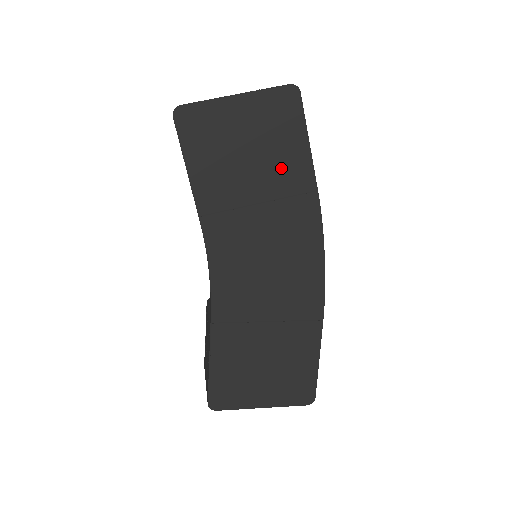
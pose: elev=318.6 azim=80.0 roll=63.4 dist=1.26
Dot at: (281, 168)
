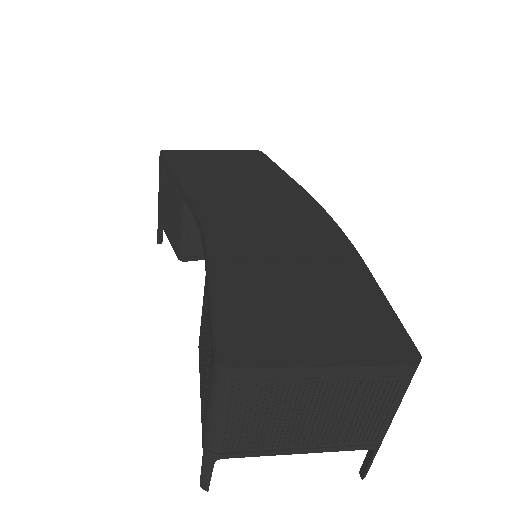
Dot at: (261, 175)
